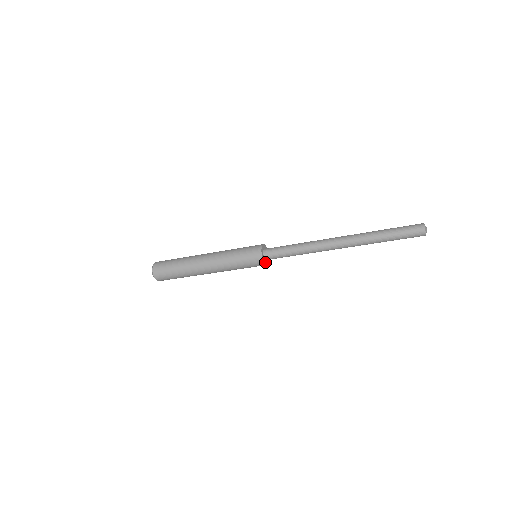
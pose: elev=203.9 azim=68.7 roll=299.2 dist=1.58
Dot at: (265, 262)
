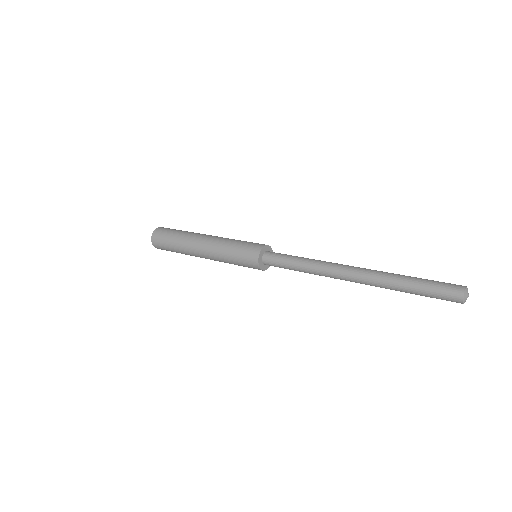
Dot at: (261, 265)
